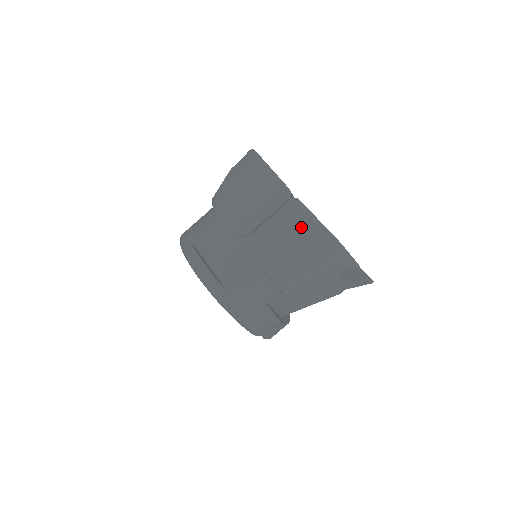
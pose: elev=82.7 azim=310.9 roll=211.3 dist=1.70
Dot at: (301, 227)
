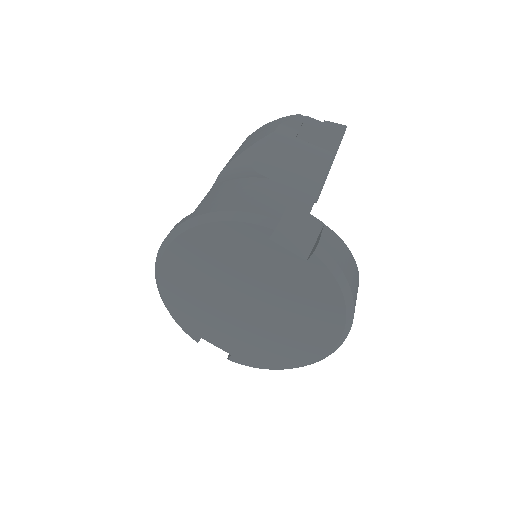
Dot at: occluded
